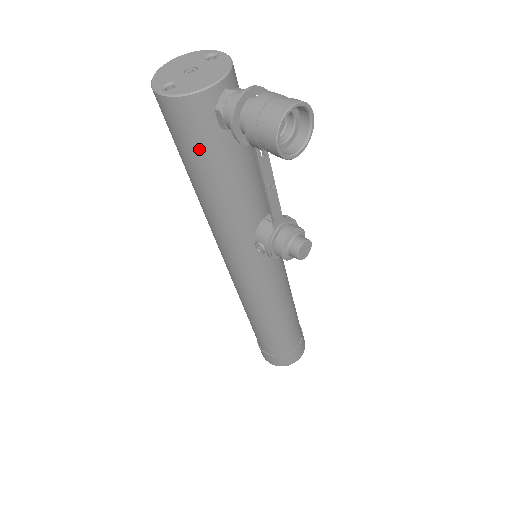
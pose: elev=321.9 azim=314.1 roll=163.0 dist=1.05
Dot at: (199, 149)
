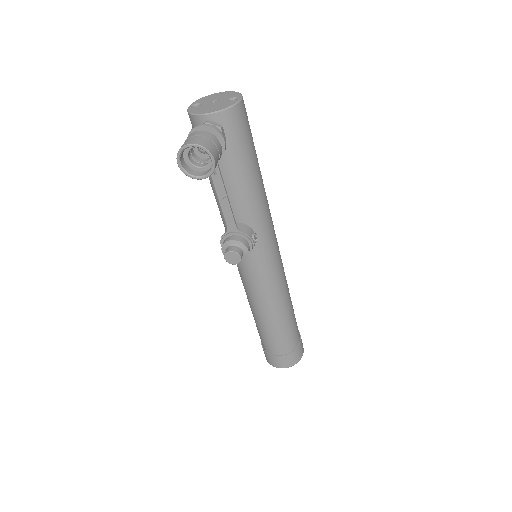
Dot at: occluded
